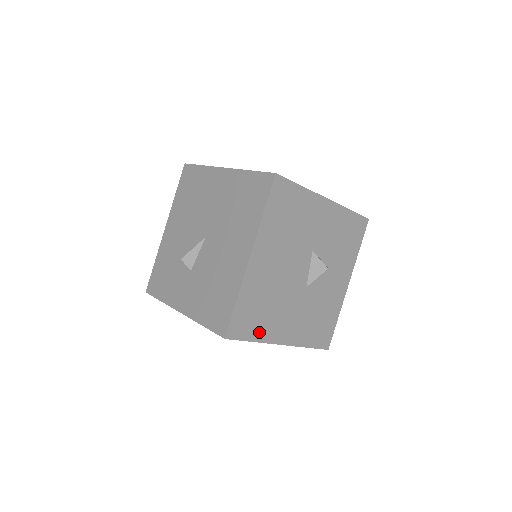
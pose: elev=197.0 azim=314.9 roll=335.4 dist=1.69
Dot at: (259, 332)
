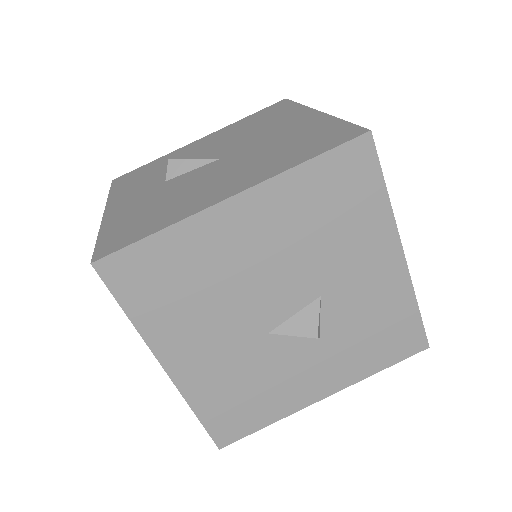
Dot at: (148, 313)
